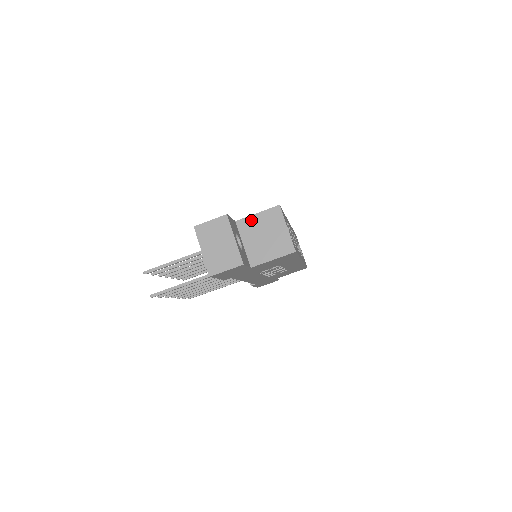
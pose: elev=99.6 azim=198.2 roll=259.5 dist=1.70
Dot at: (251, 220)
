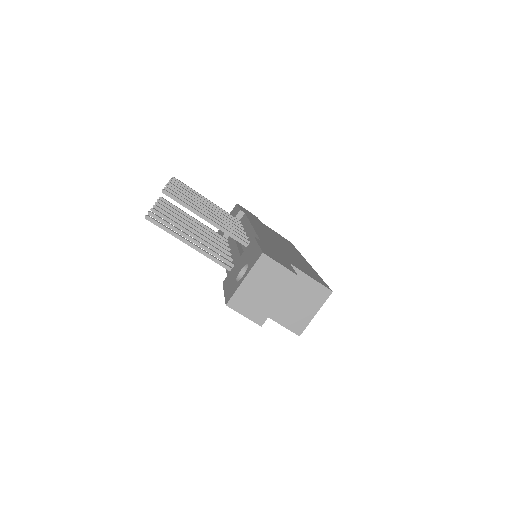
Dot at: (301, 277)
